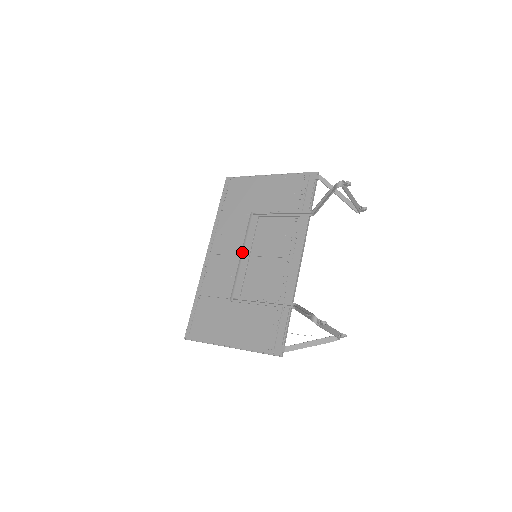
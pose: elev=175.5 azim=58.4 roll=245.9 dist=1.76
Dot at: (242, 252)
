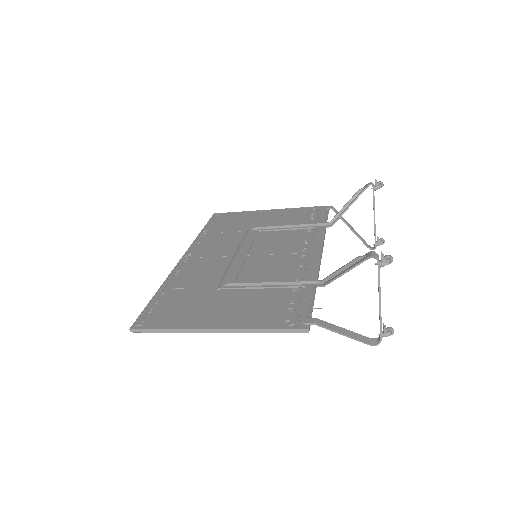
Dot at: (236, 252)
